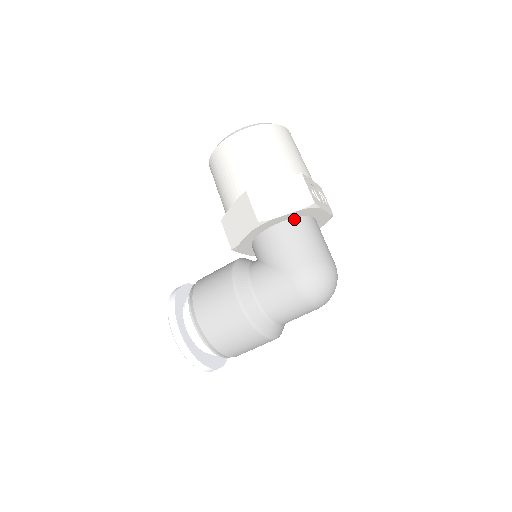
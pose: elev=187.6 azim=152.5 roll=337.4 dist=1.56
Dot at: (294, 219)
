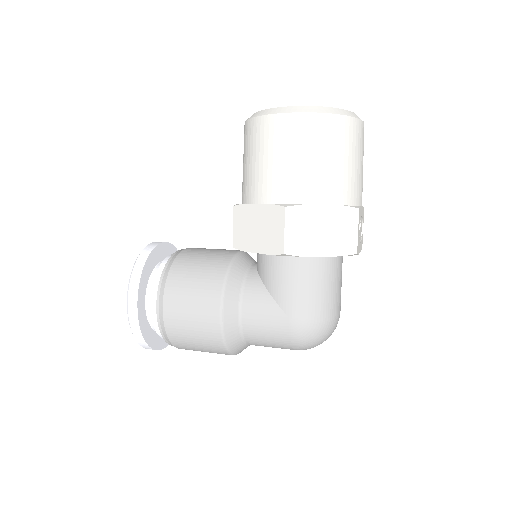
Dot at: occluded
